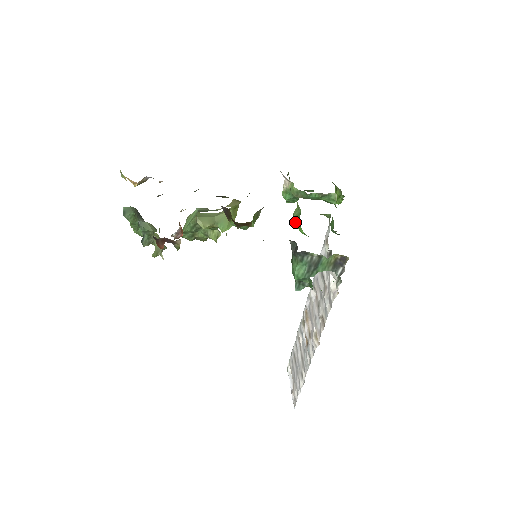
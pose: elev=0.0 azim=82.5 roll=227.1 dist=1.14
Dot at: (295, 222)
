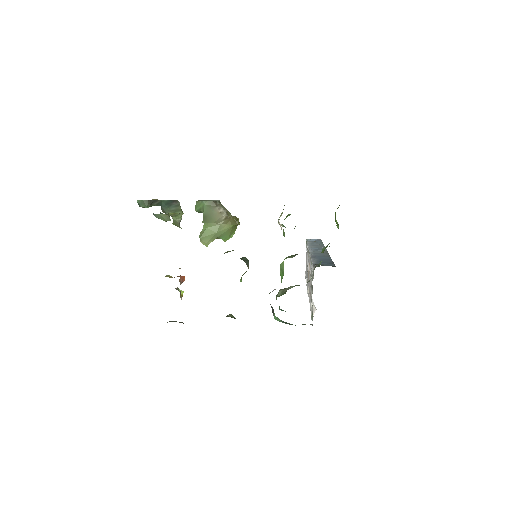
Dot at: (280, 275)
